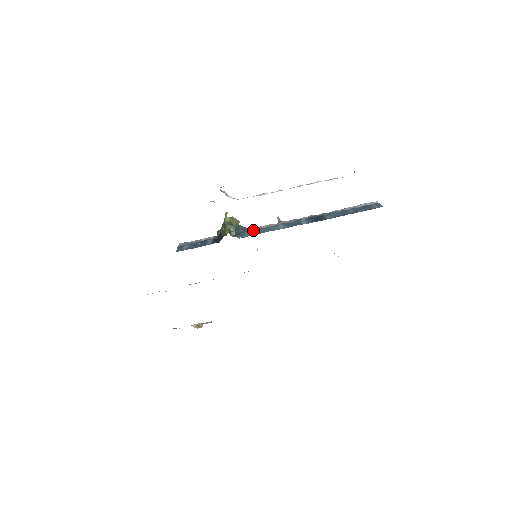
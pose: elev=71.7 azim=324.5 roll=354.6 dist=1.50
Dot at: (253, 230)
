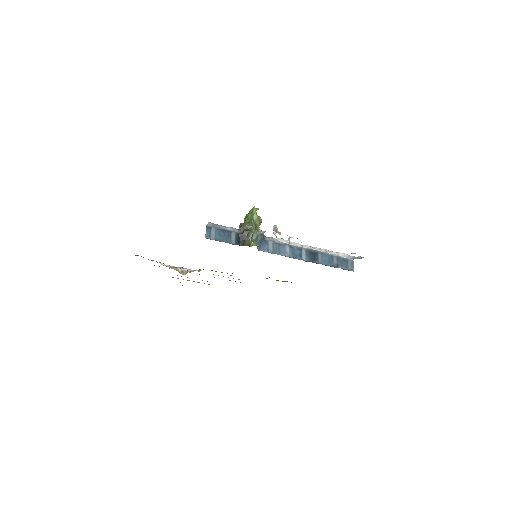
Dot at: (268, 241)
